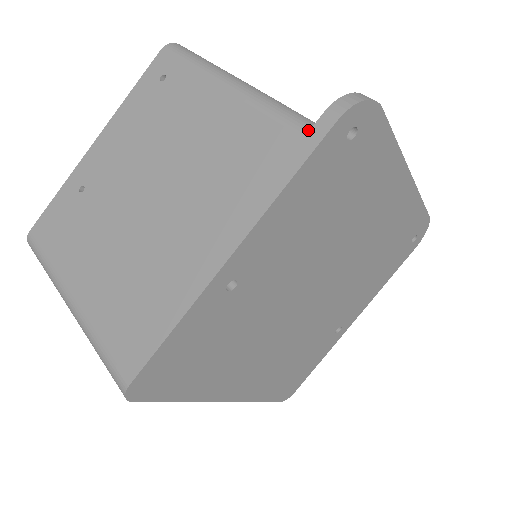
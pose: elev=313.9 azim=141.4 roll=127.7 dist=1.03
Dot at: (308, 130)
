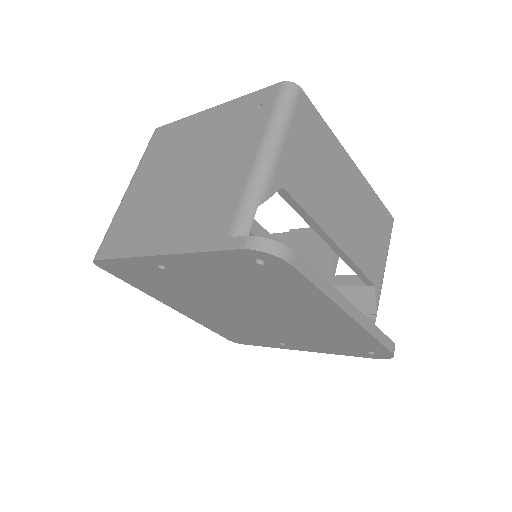
Dot at: (233, 236)
